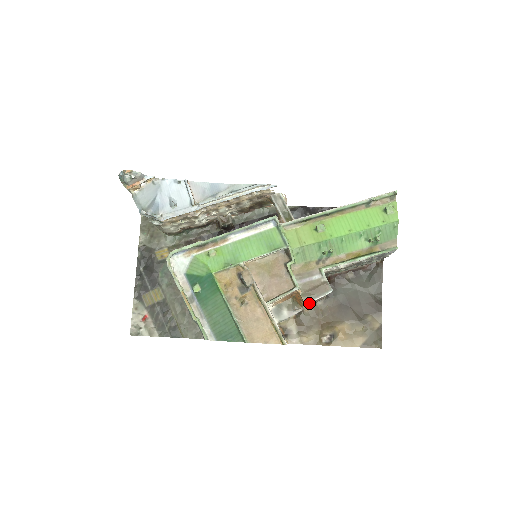
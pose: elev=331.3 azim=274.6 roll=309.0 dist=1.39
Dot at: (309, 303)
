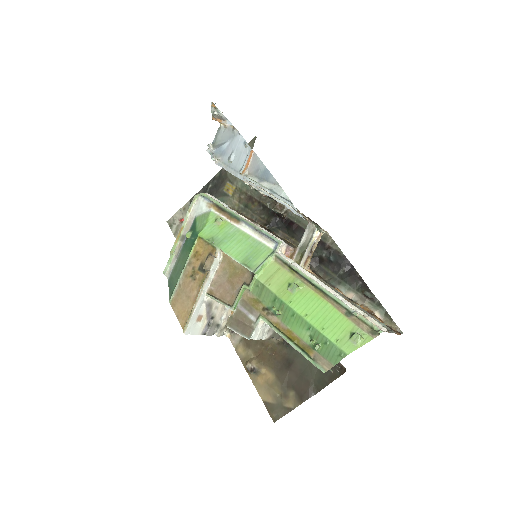
Dot at: occluded
